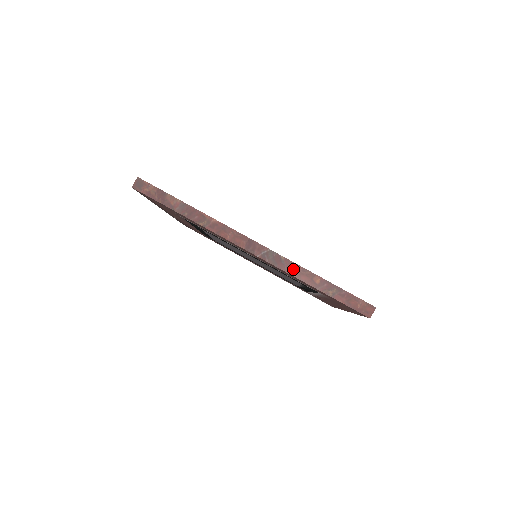
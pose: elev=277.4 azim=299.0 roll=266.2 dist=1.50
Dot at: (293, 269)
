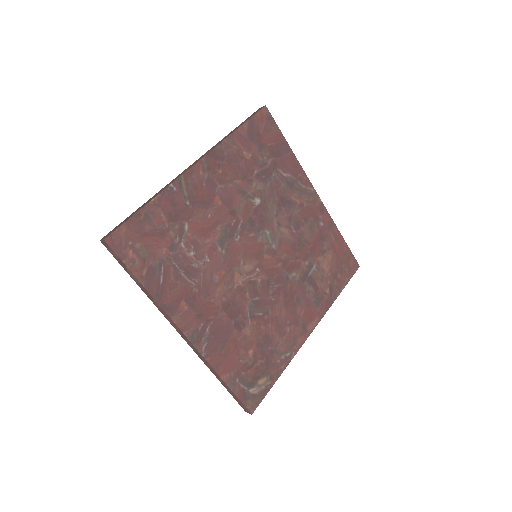
Dot at: (207, 364)
